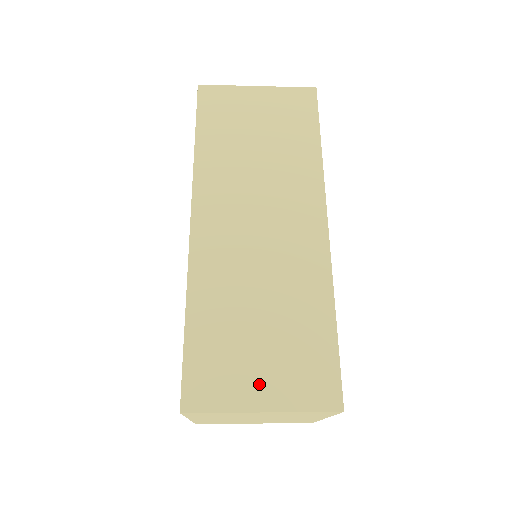
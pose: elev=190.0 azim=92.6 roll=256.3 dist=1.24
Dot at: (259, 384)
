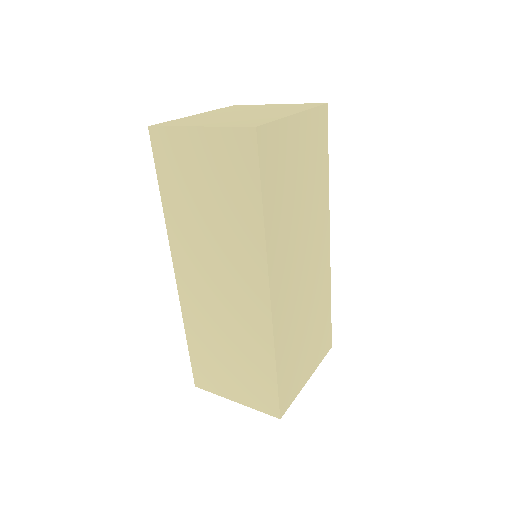
Dot at: (232, 388)
